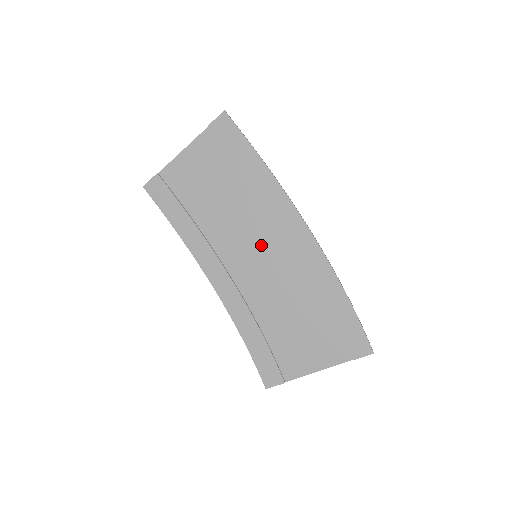
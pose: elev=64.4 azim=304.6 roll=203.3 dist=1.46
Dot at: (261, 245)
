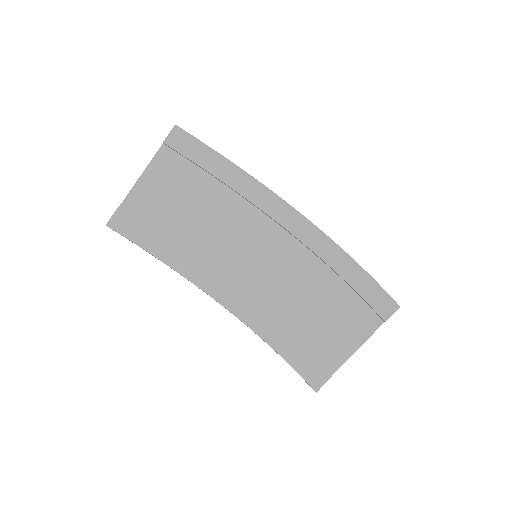
Dot at: (257, 243)
